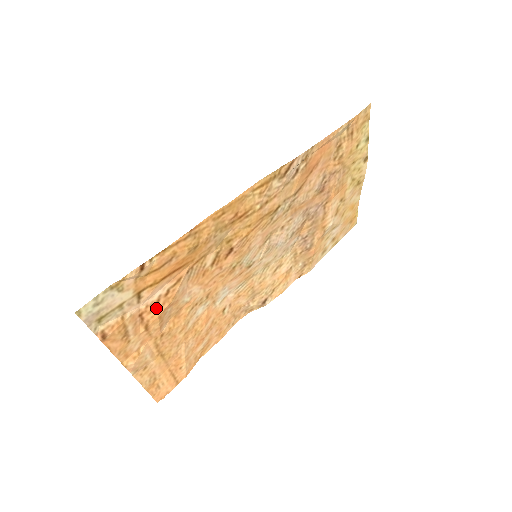
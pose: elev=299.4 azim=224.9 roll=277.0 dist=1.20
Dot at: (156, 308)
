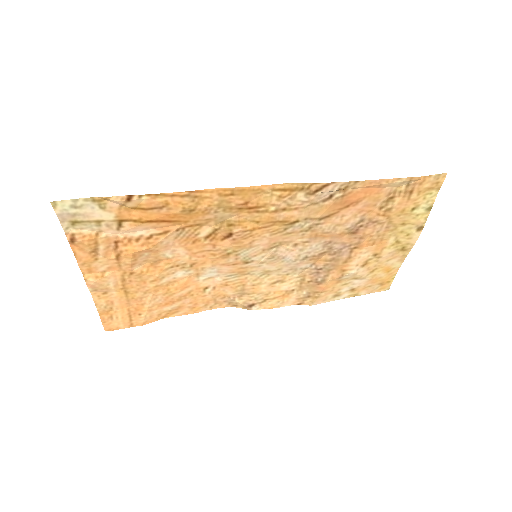
Dot at: (133, 245)
